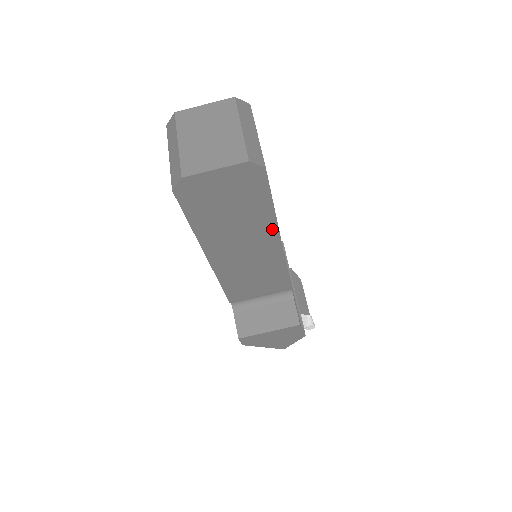
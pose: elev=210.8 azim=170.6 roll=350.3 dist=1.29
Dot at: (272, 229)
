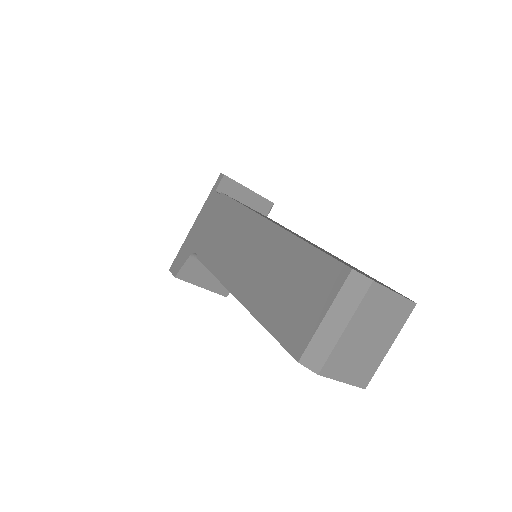
Dot at: occluded
